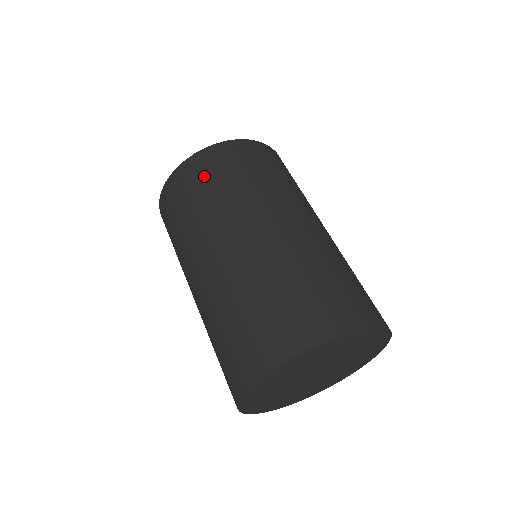
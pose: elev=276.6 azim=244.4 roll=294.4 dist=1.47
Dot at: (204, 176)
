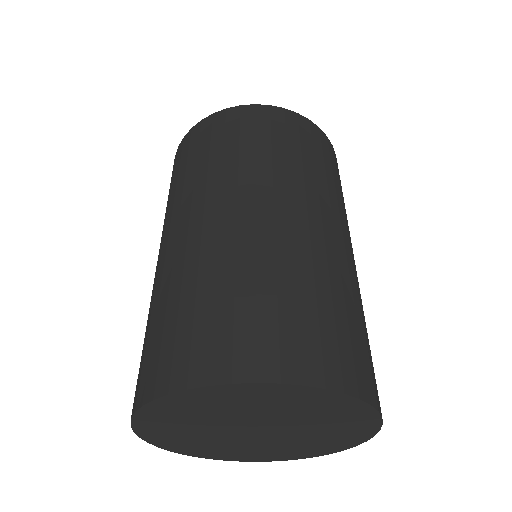
Dot at: (237, 130)
